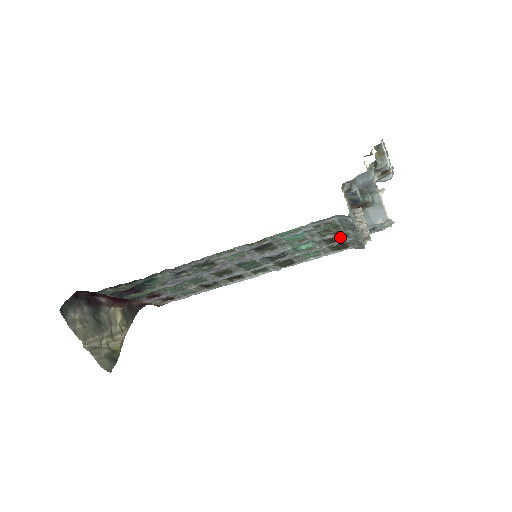
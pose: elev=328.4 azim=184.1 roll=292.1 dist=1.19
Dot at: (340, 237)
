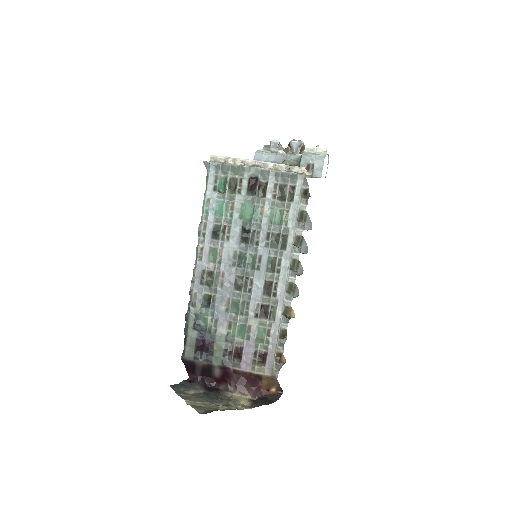
Dot at: (249, 182)
